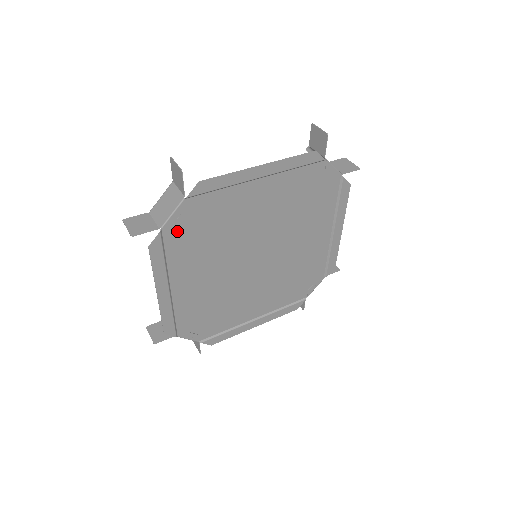
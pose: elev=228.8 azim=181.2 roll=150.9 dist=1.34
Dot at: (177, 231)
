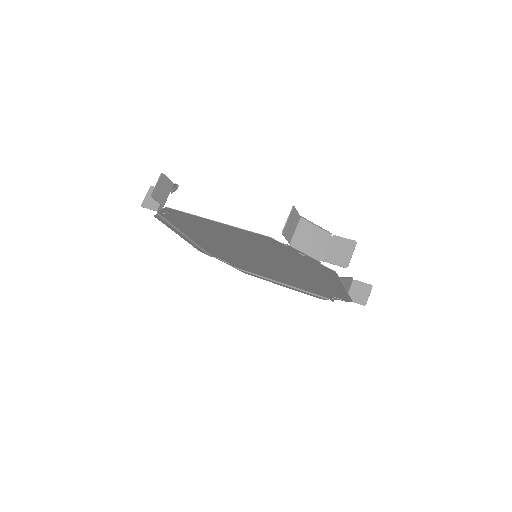
Dot at: (171, 218)
